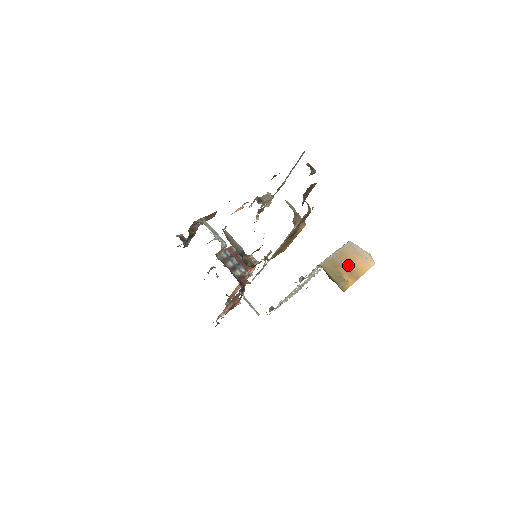
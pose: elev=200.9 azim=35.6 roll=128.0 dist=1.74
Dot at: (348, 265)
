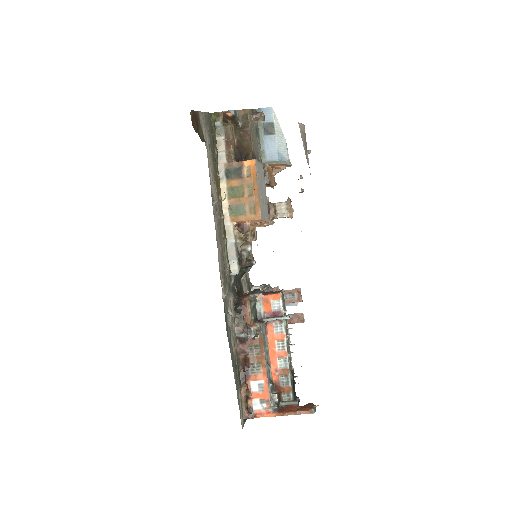
Dot at: occluded
